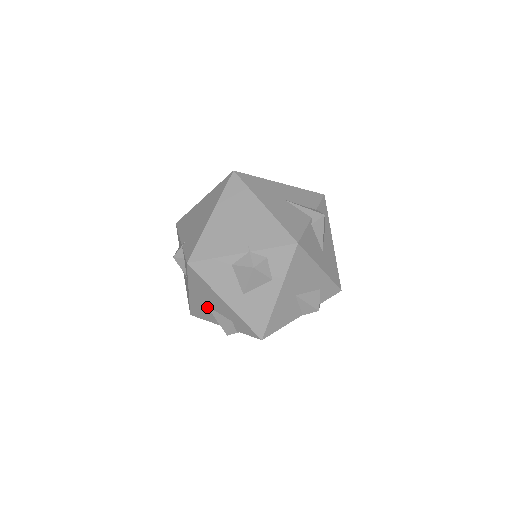
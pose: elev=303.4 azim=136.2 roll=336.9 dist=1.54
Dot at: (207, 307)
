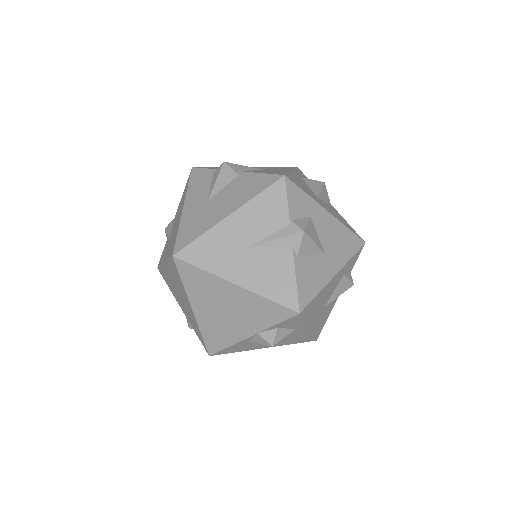
Dot at: occluded
